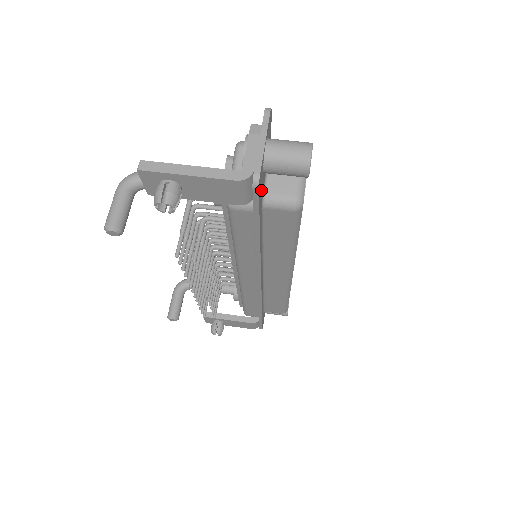
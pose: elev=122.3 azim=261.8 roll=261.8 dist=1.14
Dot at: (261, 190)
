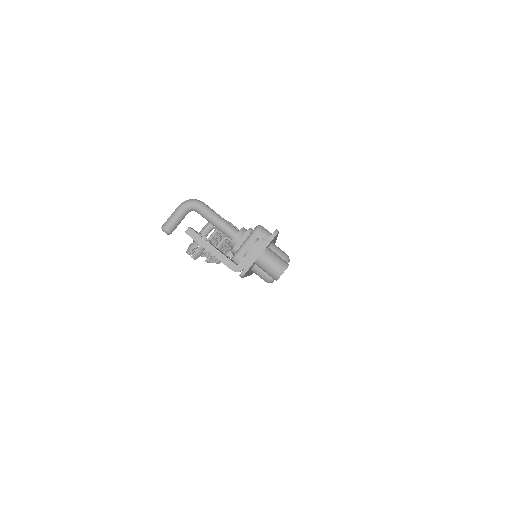
Dot at: occluded
